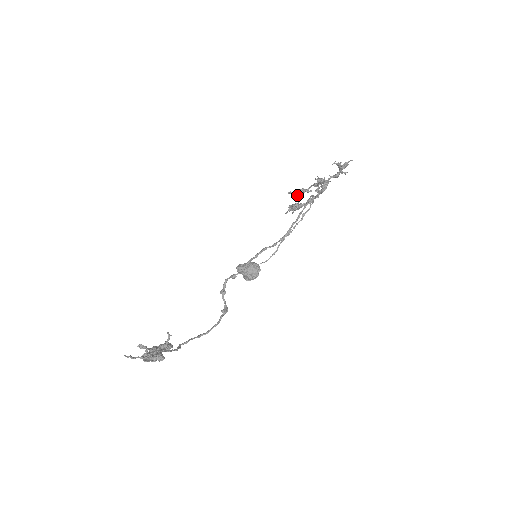
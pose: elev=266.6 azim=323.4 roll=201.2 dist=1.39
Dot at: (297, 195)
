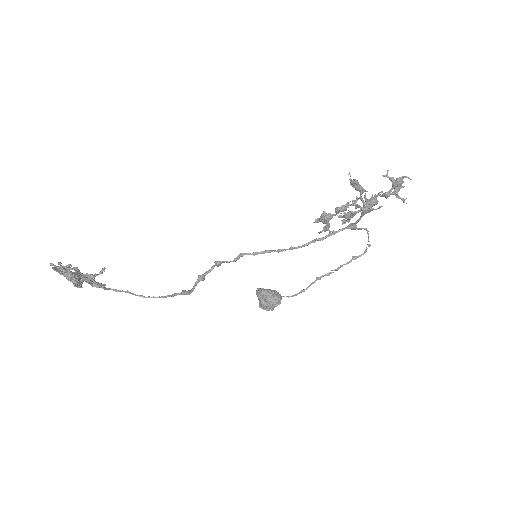
Dot at: (344, 219)
